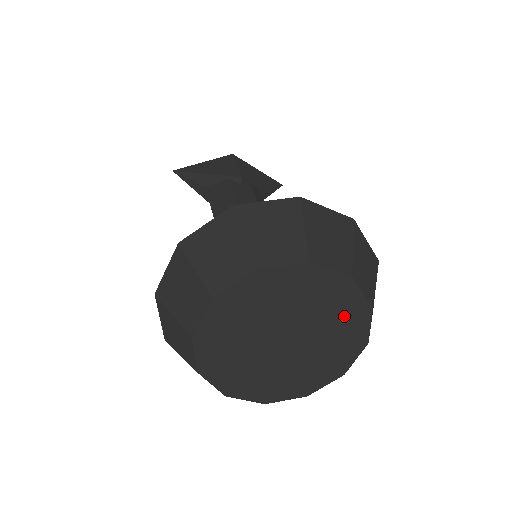
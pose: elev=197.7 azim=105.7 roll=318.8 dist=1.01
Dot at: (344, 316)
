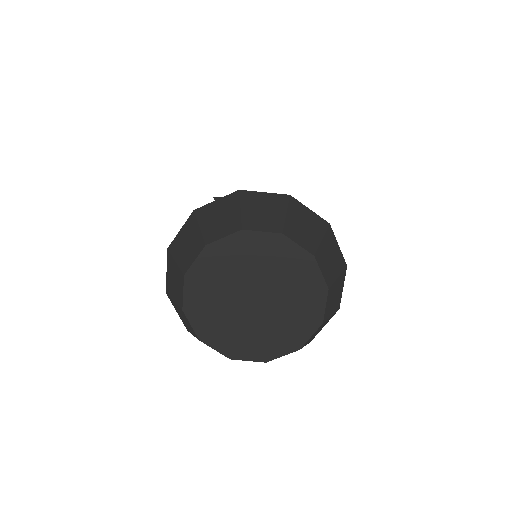
Dot at: (305, 290)
